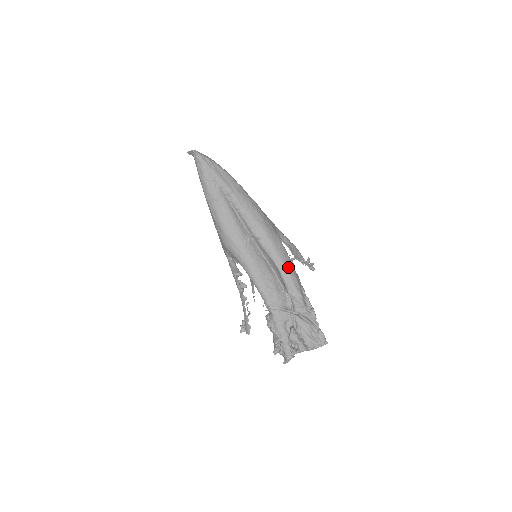
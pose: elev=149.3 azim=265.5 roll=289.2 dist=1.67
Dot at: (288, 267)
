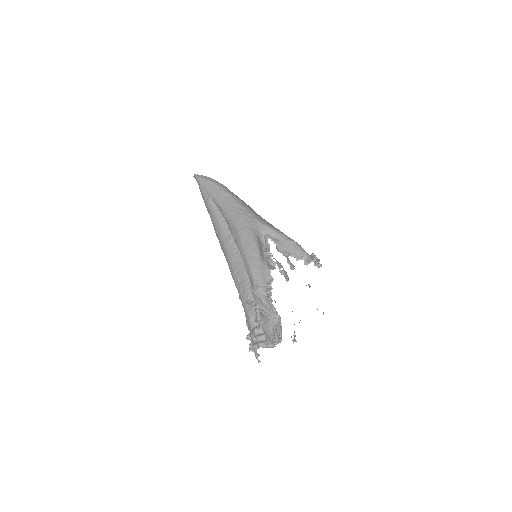
Dot at: (250, 260)
